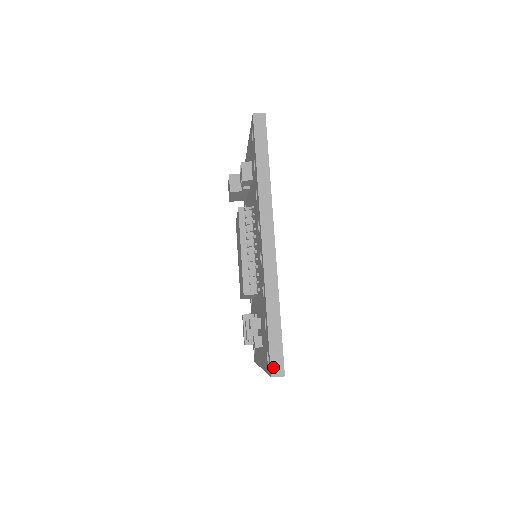
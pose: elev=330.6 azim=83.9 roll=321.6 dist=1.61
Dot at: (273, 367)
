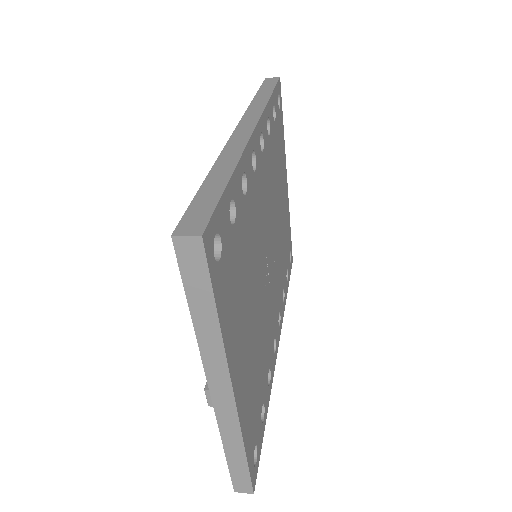
Dot at: (184, 224)
